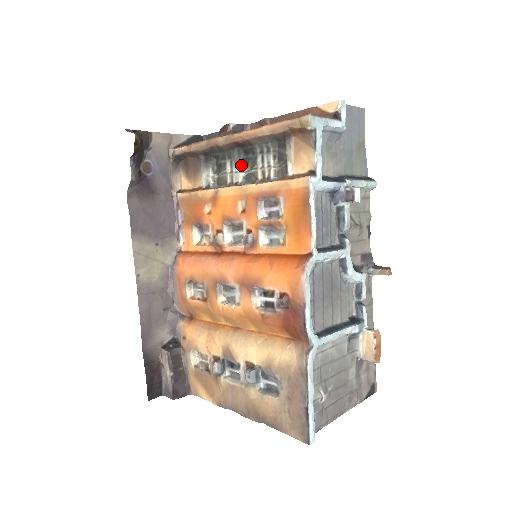
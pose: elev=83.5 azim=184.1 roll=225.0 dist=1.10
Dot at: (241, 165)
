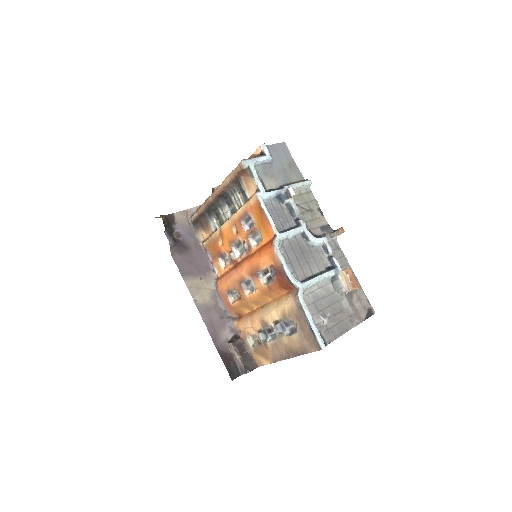
Dot at: (226, 207)
